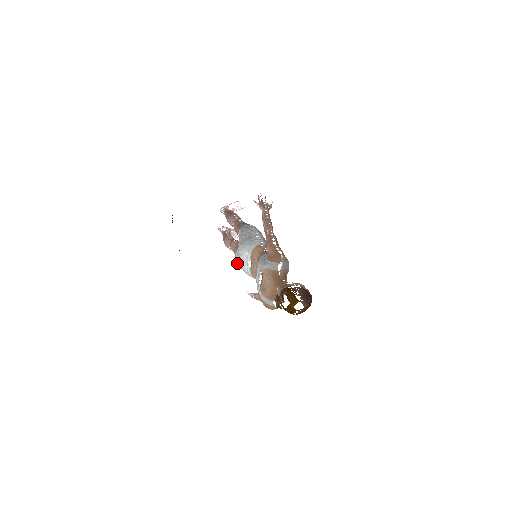
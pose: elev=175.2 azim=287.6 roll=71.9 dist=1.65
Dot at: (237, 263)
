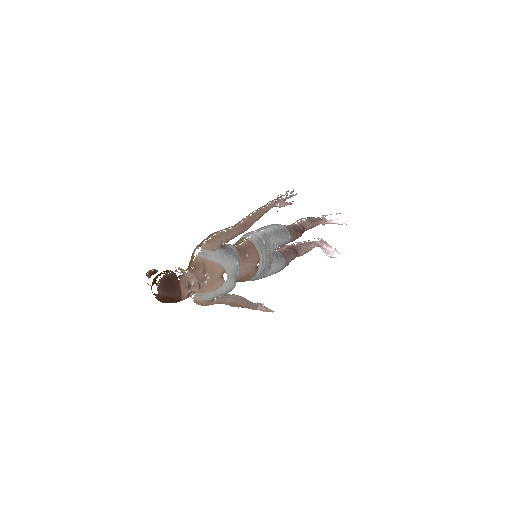
Dot at: occluded
